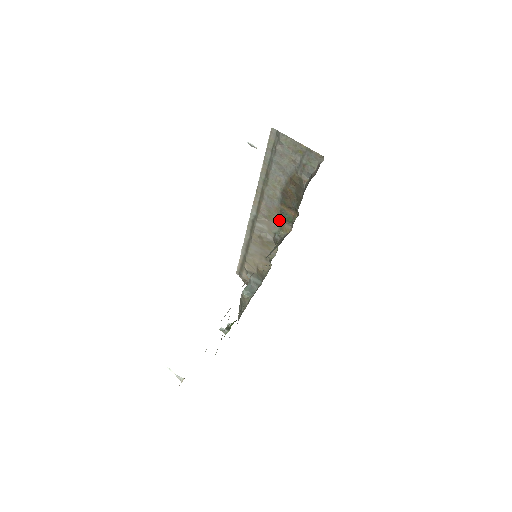
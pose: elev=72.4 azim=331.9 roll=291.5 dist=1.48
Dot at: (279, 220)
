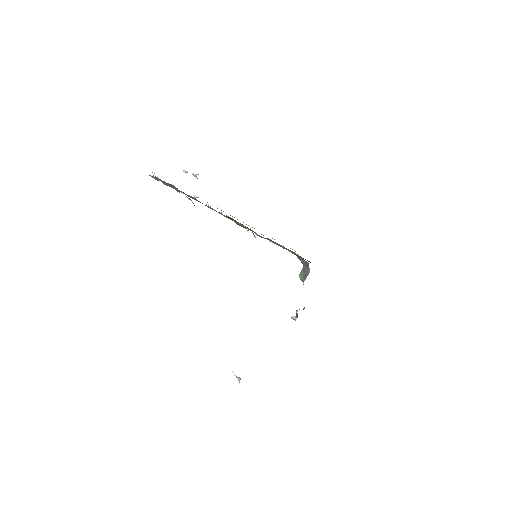
Dot at: occluded
